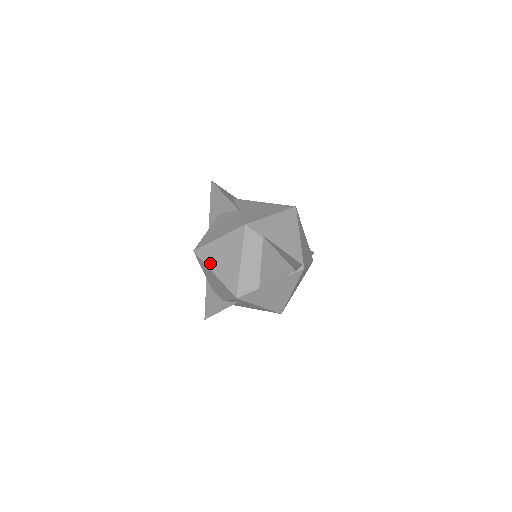
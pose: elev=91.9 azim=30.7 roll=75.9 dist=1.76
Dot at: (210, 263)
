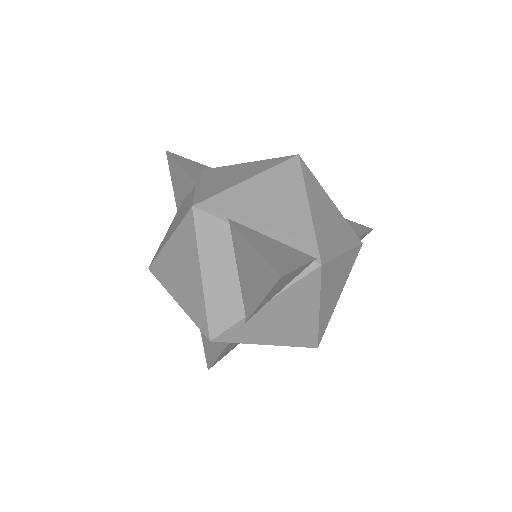
Dot at: (168, 285)
